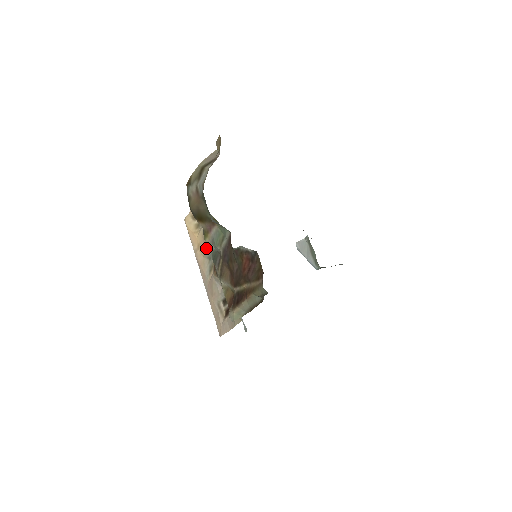
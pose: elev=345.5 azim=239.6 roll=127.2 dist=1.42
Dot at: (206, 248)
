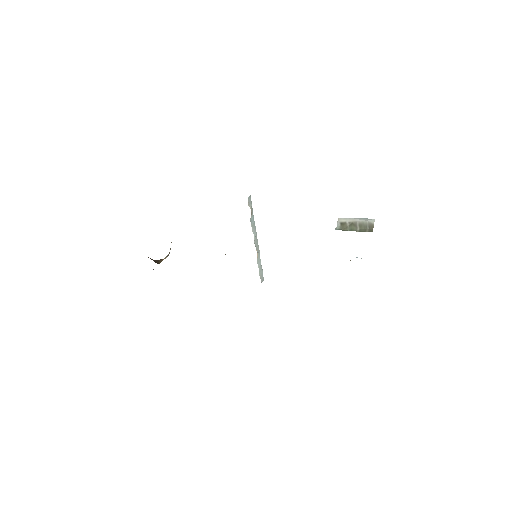
Dot at: occluded
